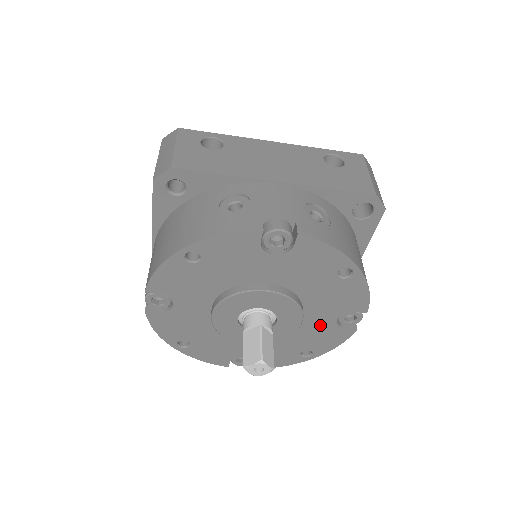
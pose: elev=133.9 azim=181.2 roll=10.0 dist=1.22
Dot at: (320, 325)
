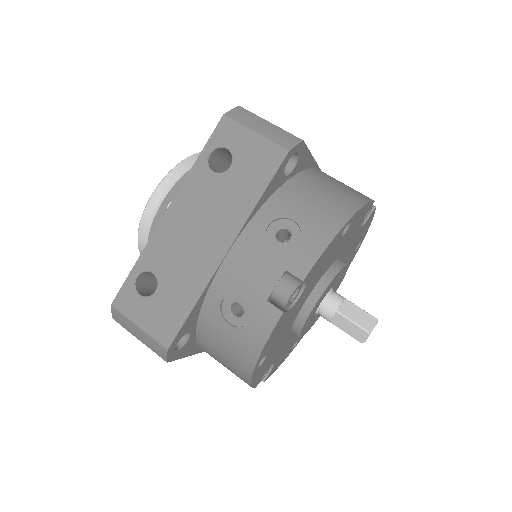
Dot at: (354, 240)
